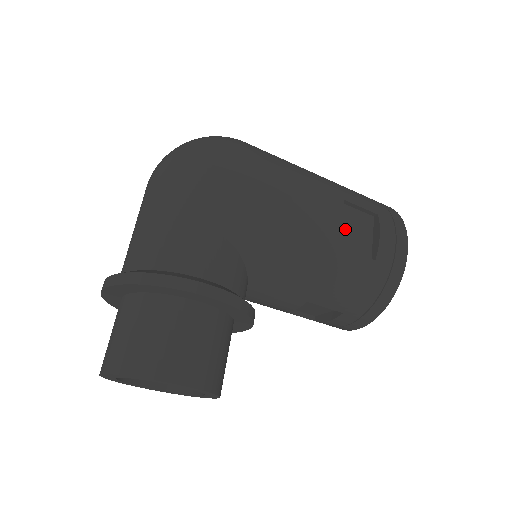
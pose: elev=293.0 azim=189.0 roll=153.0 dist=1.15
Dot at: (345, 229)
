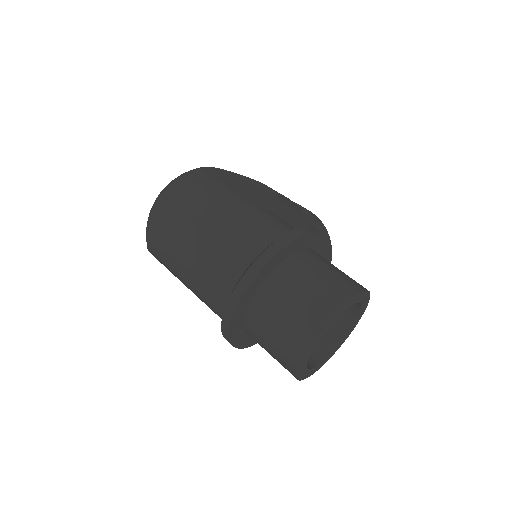
Dot at: occluded
